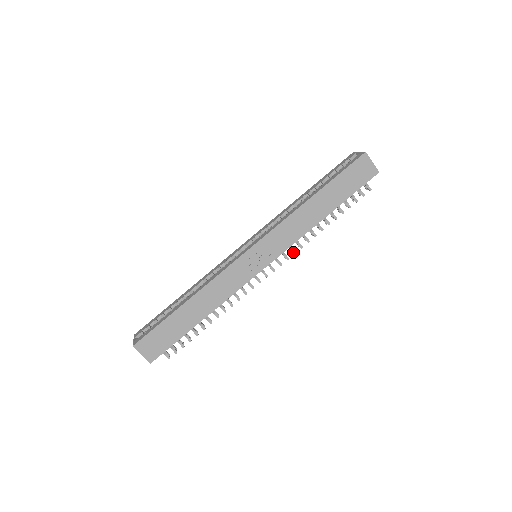
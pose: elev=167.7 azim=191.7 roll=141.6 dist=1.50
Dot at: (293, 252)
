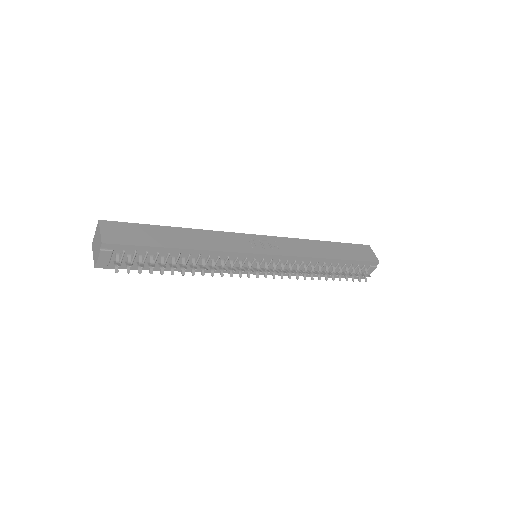
Dot at: (292, 272)
